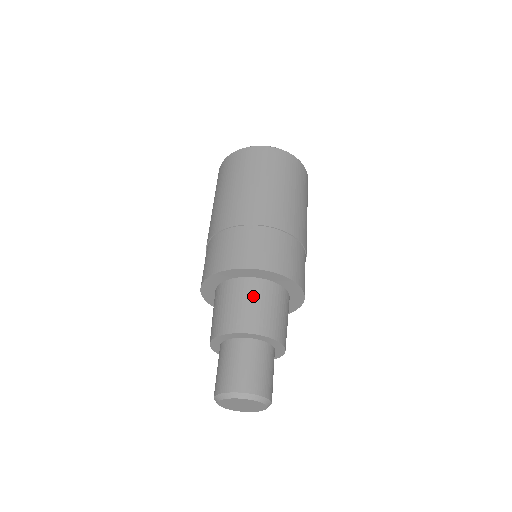
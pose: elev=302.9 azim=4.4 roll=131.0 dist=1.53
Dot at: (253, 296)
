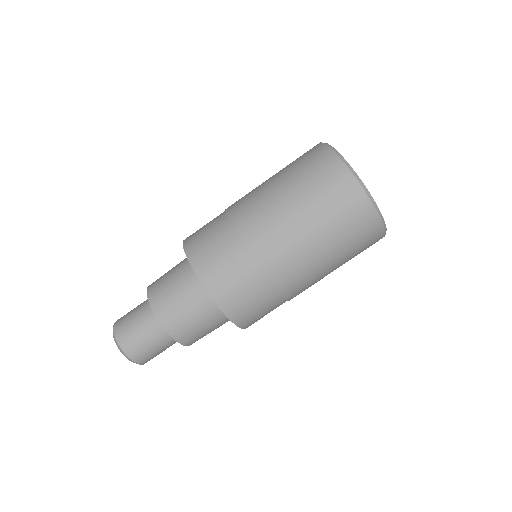
Dot at: (179, 279)
